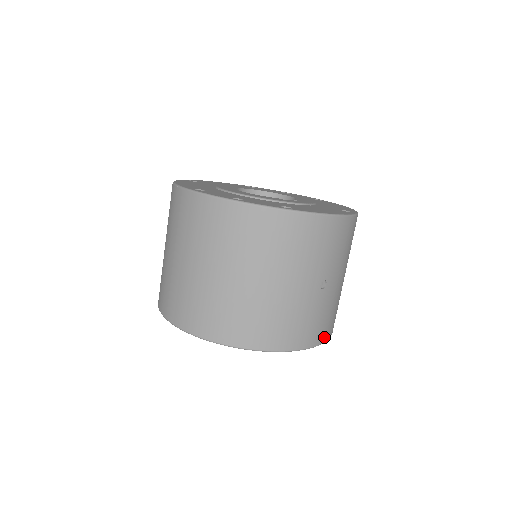
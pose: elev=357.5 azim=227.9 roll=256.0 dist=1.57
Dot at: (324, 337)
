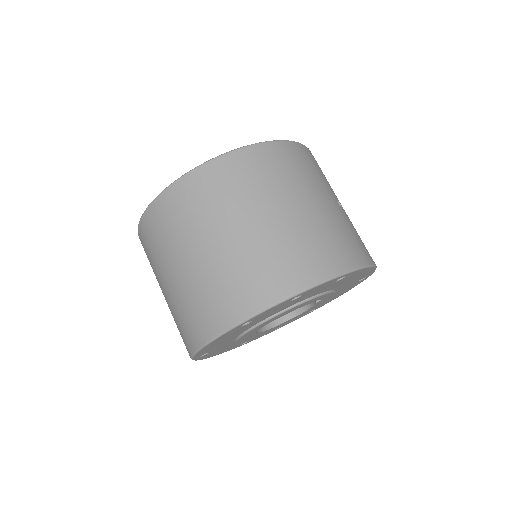
Dot at: occluded
